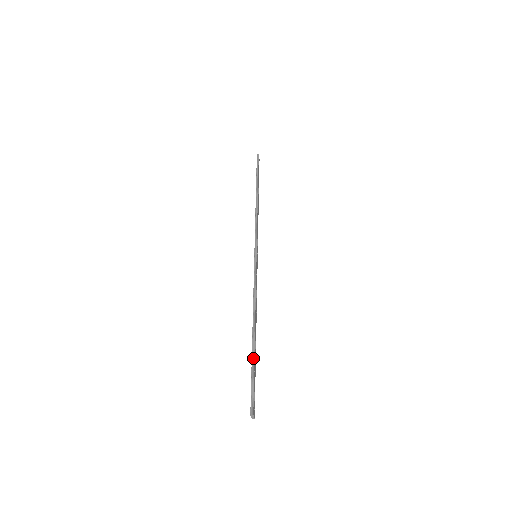
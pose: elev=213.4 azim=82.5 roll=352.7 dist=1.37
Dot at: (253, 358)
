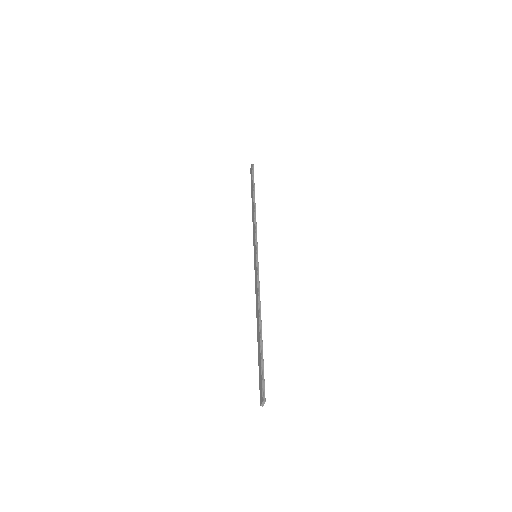
Dot at: (262, 349)
